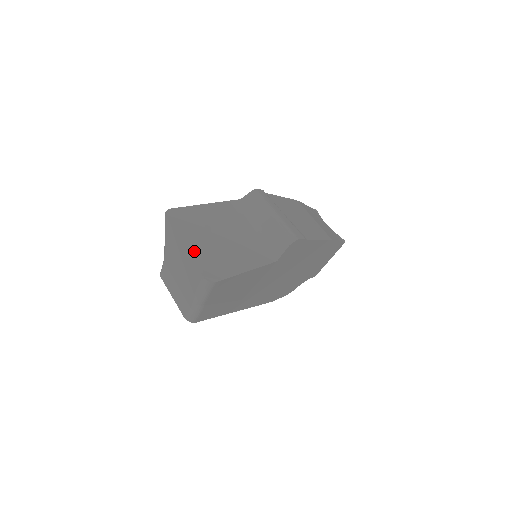
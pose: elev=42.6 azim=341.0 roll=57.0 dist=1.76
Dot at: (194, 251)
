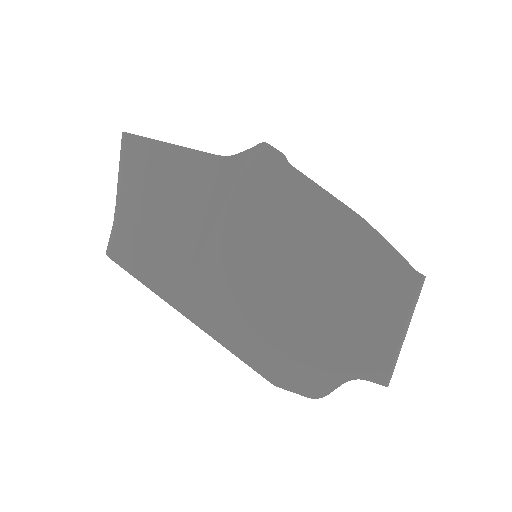
Dot at: occluded
